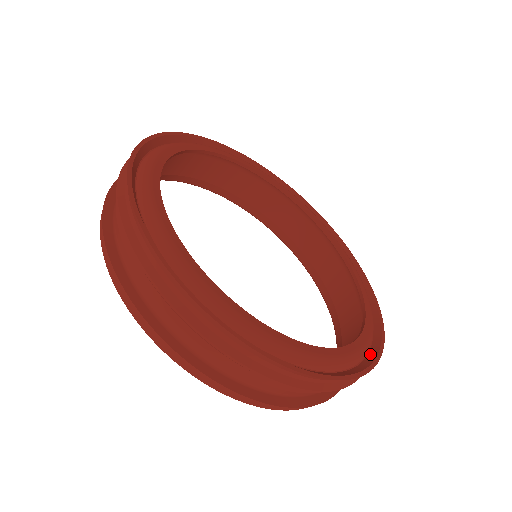
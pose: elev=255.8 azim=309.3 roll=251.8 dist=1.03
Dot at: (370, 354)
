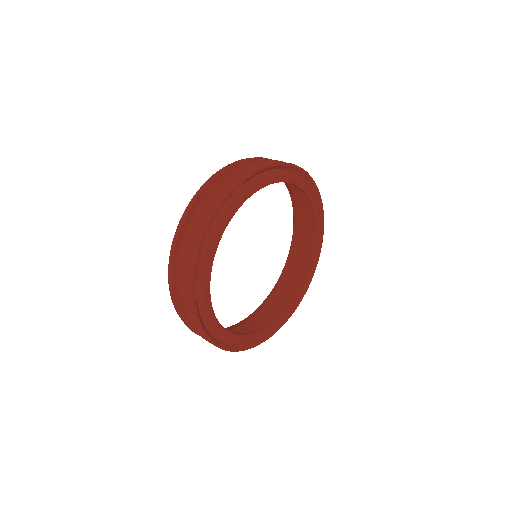
Dot at: (248, 343)
